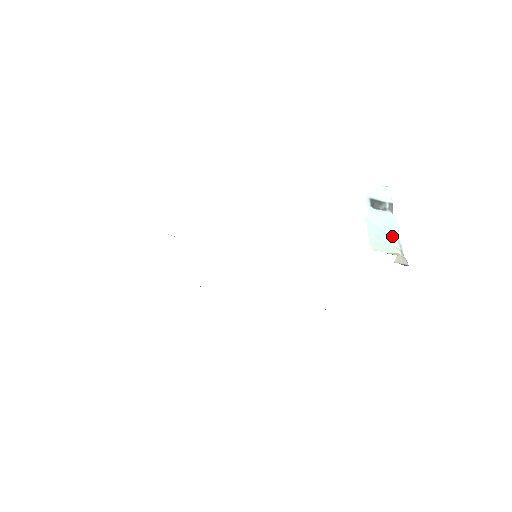
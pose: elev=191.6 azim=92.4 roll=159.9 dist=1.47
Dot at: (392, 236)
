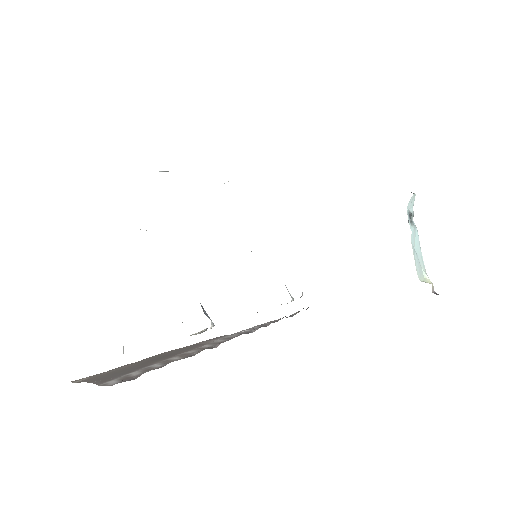
Dot at: (420, 256)
